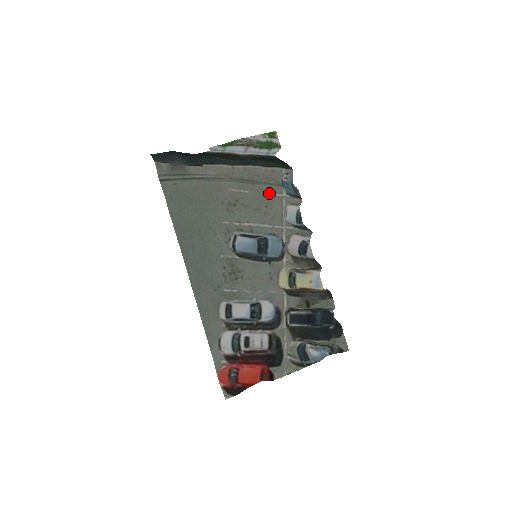
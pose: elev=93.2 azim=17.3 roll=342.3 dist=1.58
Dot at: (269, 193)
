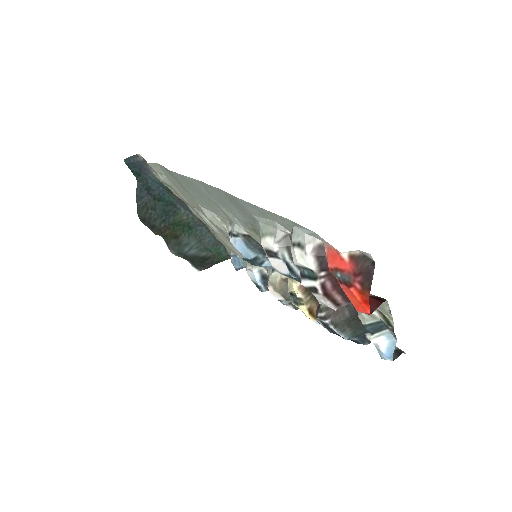
Dot at: (231, 246)
